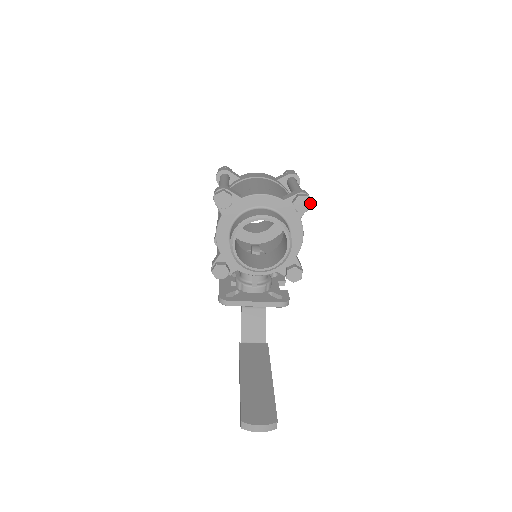
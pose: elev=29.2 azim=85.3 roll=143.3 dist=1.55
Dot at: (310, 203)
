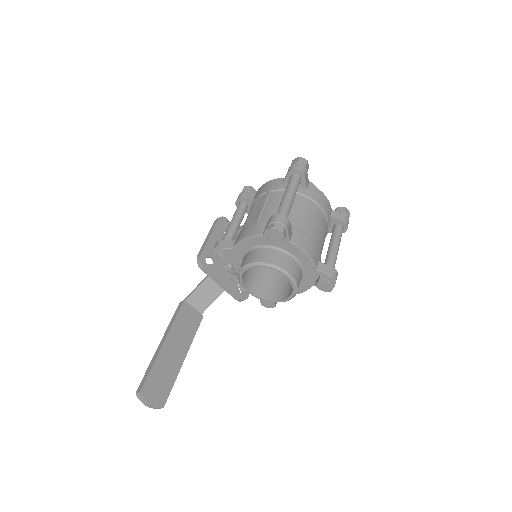
Dot at: (330, 290)
